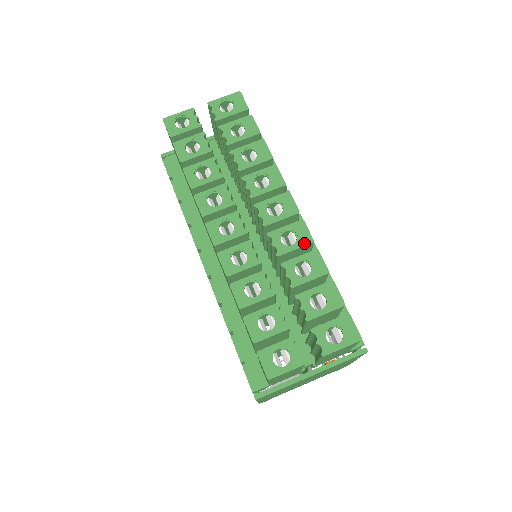
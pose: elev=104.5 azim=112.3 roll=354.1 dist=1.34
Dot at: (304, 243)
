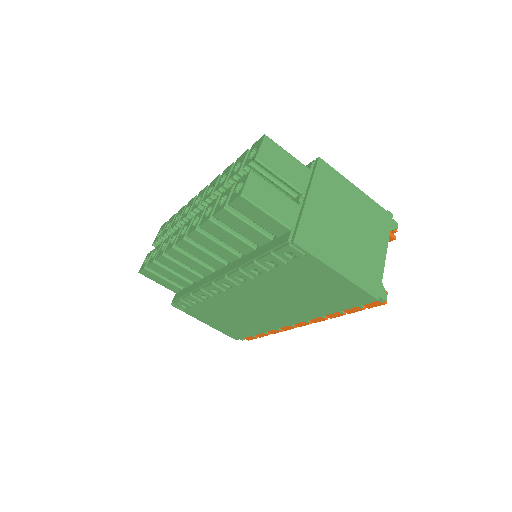
Dot at: (217, 180)
